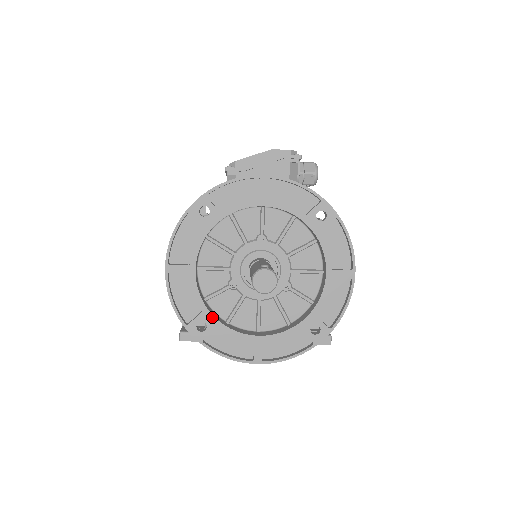
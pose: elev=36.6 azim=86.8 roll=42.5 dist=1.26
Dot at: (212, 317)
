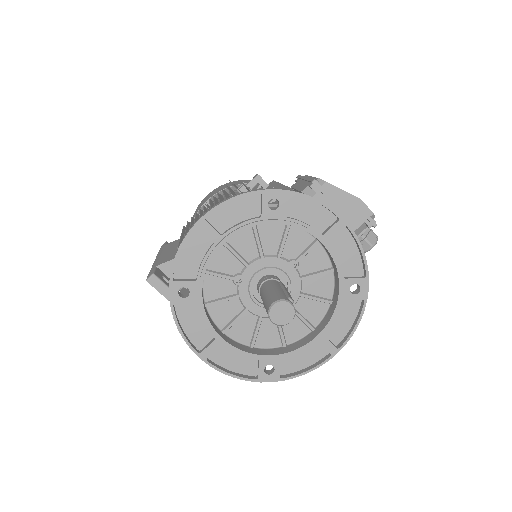
Dot at: (200, 293)
